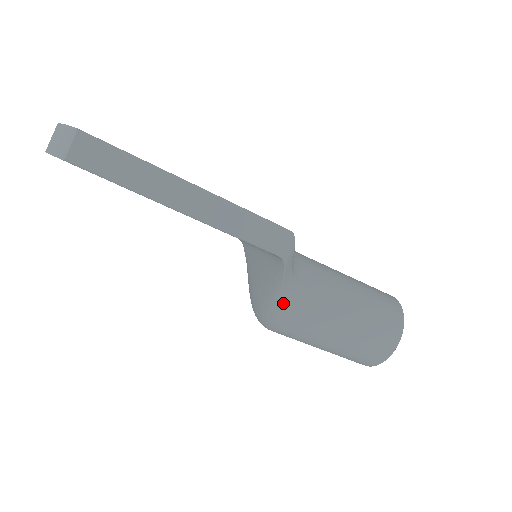
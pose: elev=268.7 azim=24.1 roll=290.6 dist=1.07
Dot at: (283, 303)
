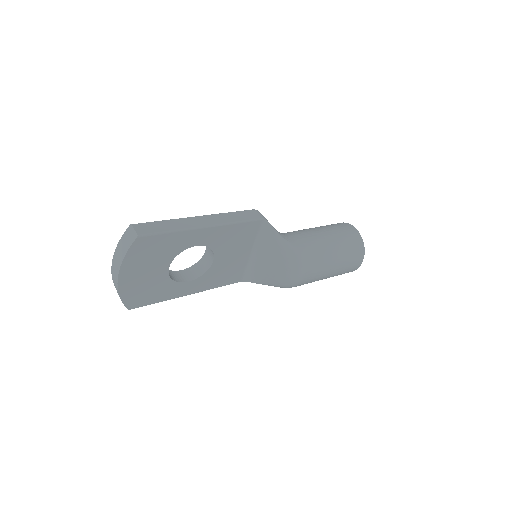
Dot at: (289, 244)
